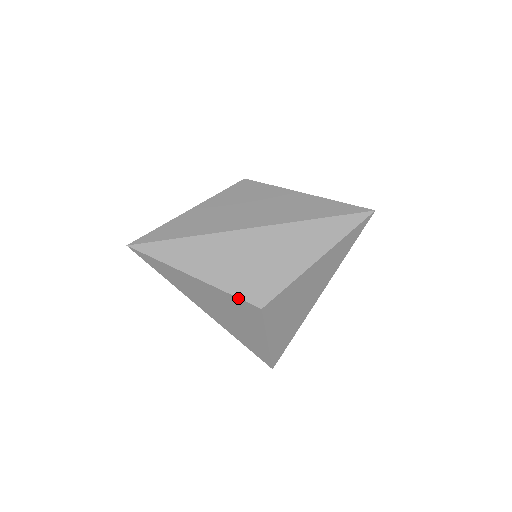
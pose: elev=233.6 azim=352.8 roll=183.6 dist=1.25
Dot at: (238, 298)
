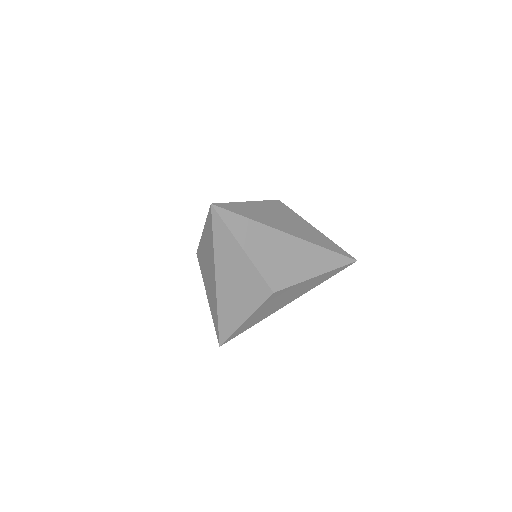
Dot at: (263, 278)
